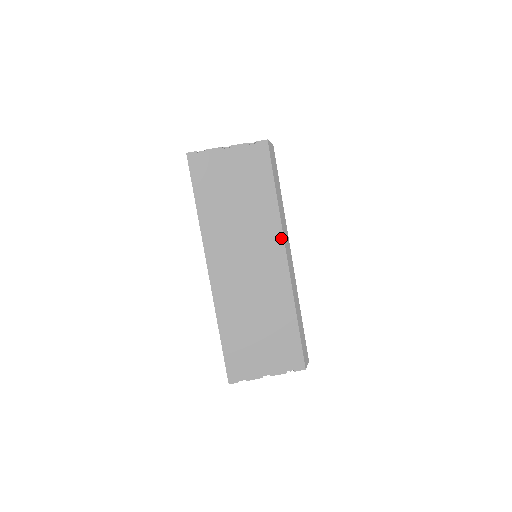
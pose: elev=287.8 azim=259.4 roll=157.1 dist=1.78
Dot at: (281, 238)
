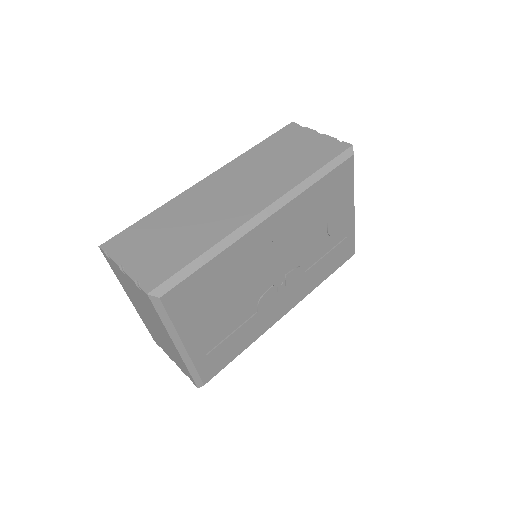
Dot at: (277, 197)
